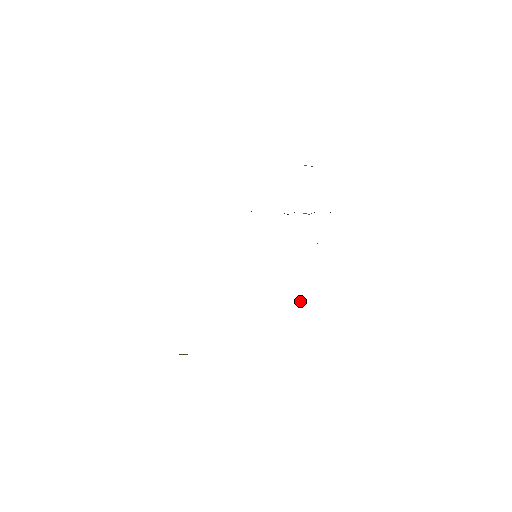
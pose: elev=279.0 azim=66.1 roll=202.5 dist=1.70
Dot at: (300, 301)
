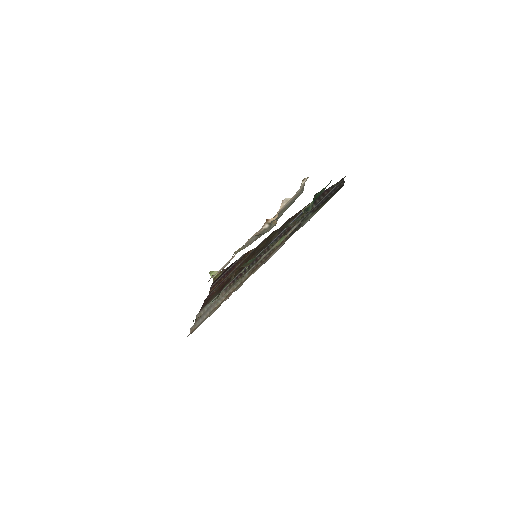
Dot at: (289, 220)
